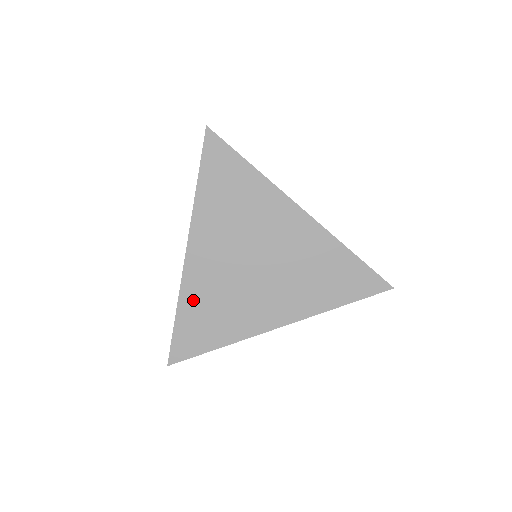
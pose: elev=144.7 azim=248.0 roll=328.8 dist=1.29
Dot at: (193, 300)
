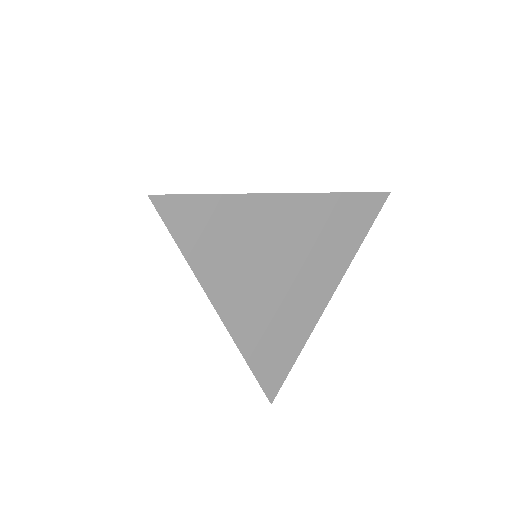
Dot at: (254, 344)
